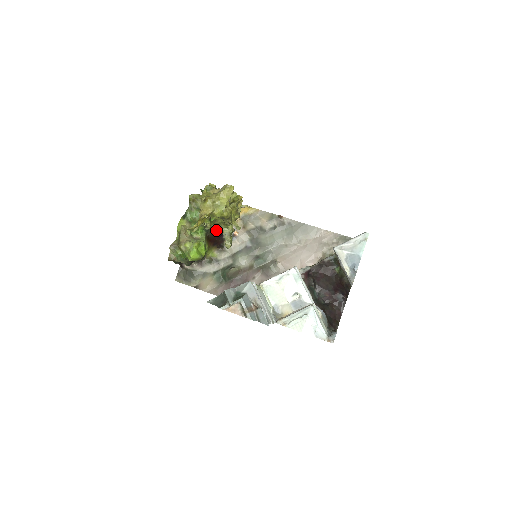
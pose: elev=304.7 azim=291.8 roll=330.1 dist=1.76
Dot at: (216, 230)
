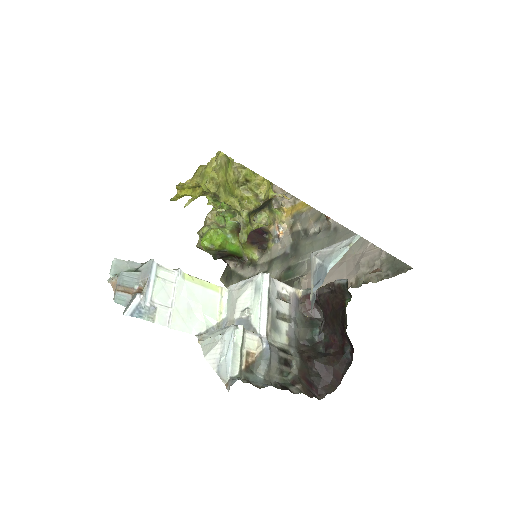
Dot at: occluded
